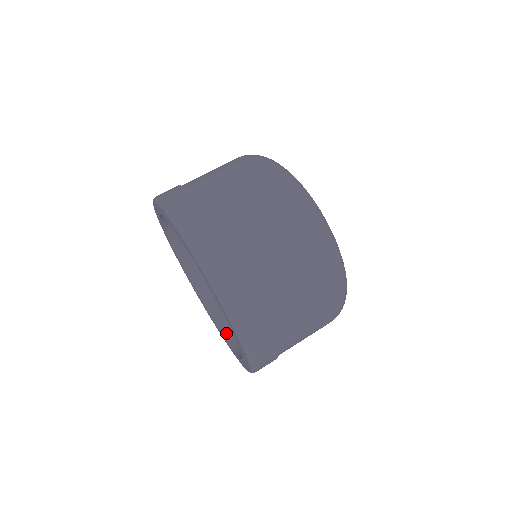
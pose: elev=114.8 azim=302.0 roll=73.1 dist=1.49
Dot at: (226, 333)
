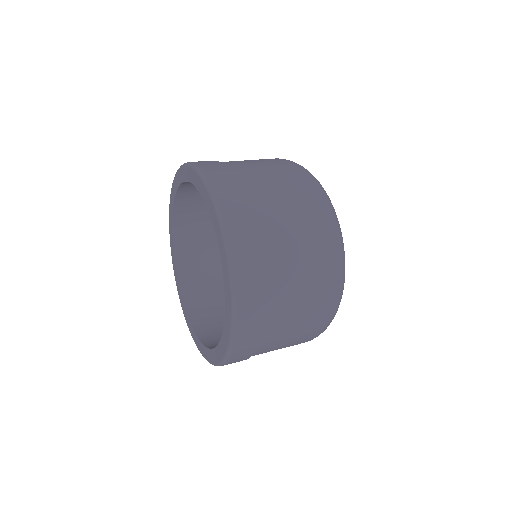
Dot at: occluded
